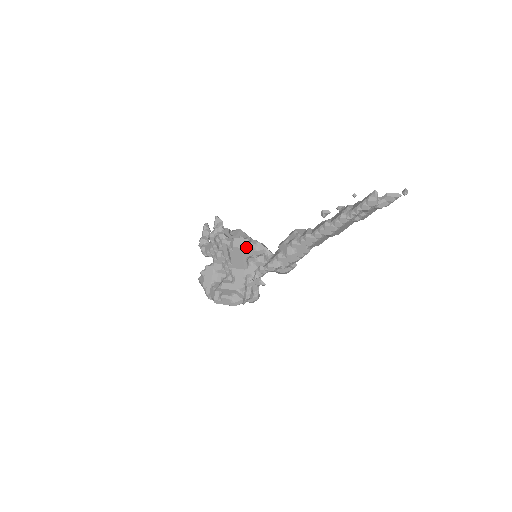
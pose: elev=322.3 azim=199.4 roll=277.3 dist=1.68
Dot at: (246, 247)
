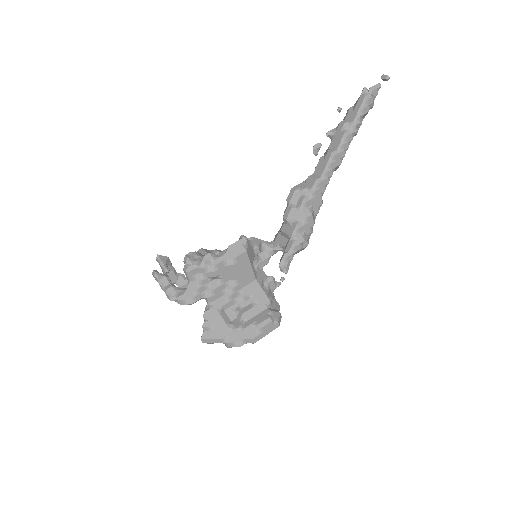
Dot at: (248, 248)
